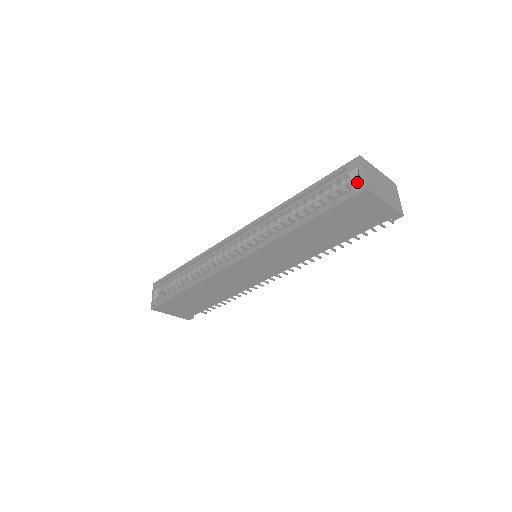
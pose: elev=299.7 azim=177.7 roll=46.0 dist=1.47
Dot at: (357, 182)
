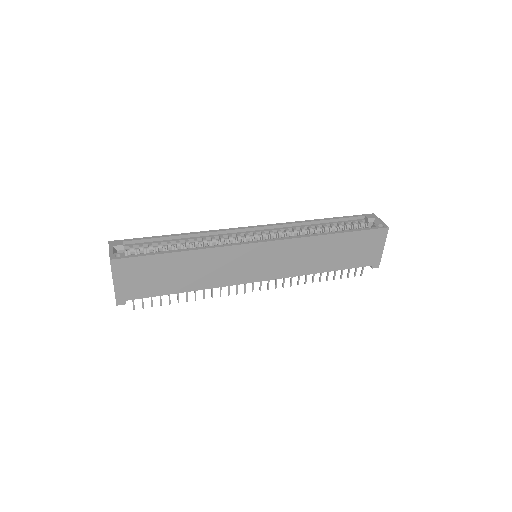
Dot at: (378, 224)
